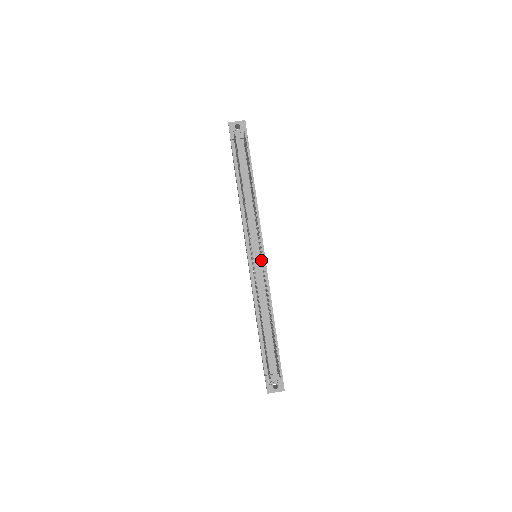
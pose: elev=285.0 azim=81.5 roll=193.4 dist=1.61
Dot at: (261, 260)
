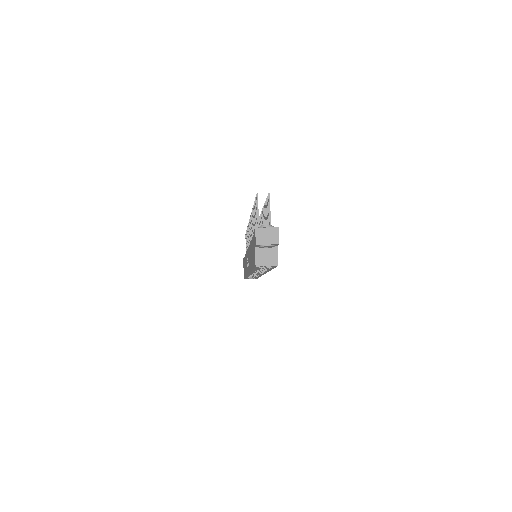
Dot at: occluded
